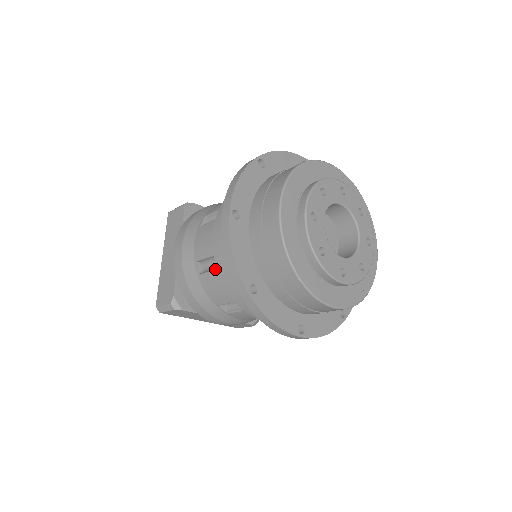
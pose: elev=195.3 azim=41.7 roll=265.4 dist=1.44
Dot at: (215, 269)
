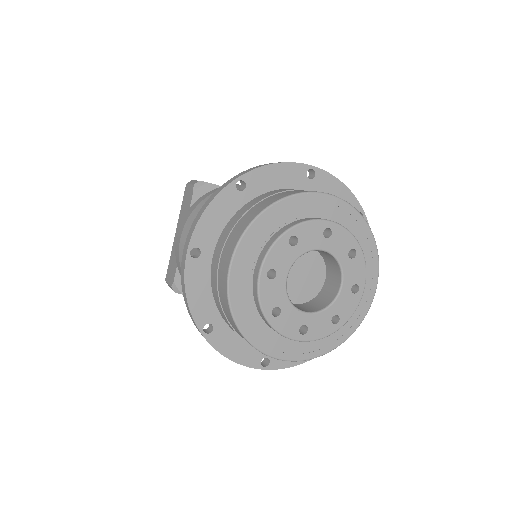
Dot at: occluded
